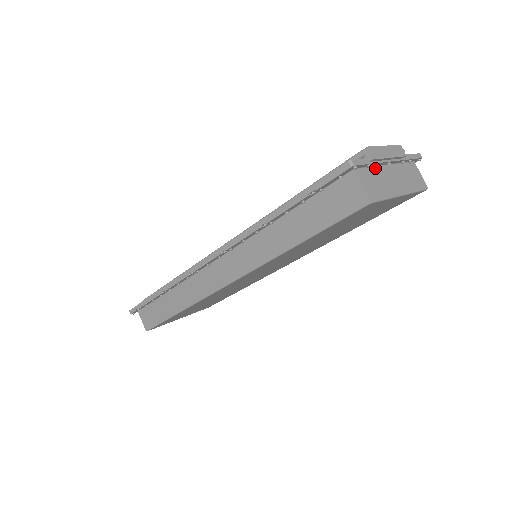
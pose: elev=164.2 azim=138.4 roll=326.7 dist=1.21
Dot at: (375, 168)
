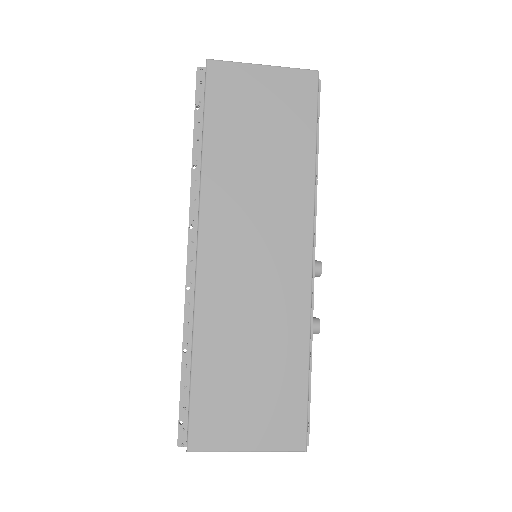
Dot at: occluded
